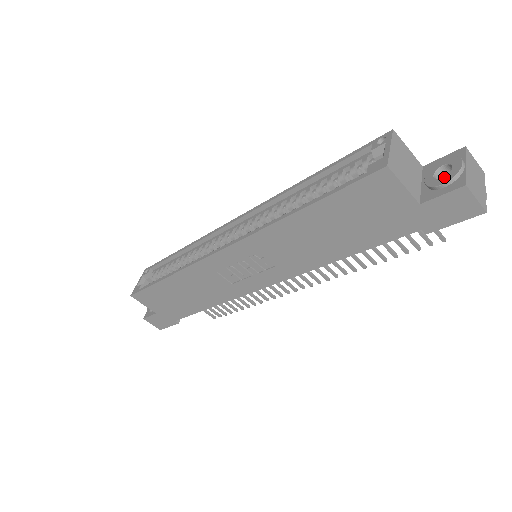
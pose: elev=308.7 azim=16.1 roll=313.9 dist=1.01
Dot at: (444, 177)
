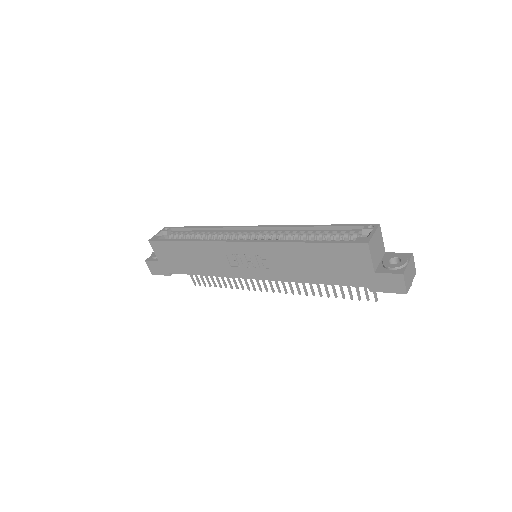
Dot at: (394, 264)
